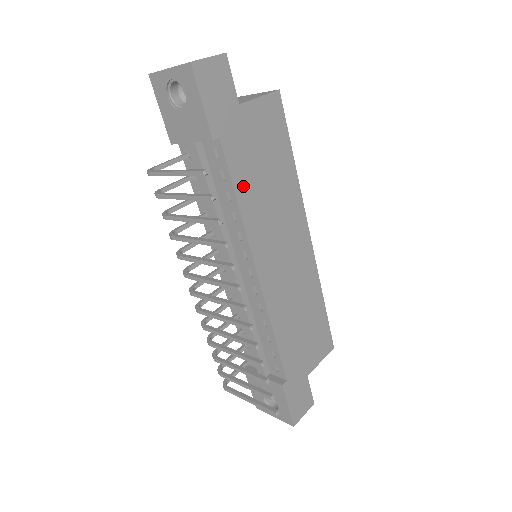
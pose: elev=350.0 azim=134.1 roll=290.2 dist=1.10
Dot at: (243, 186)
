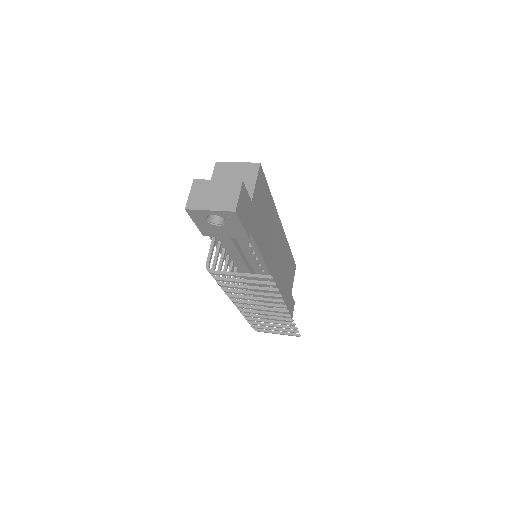
Dot at: (261, 242)
